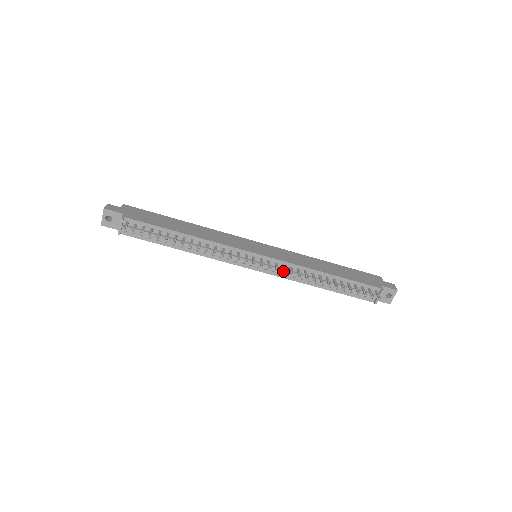
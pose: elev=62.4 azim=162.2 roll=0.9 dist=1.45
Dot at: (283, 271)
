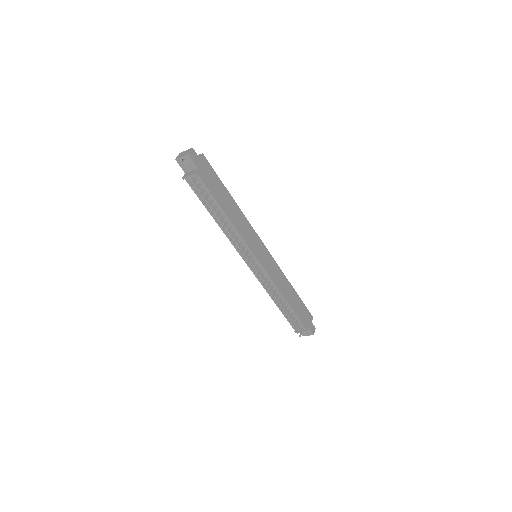
Dot at: (263, 285)
